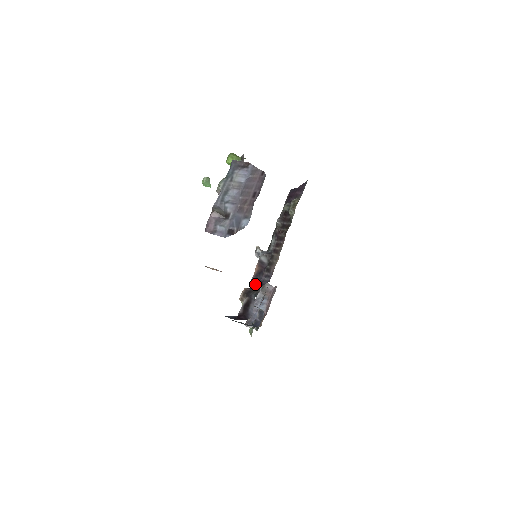
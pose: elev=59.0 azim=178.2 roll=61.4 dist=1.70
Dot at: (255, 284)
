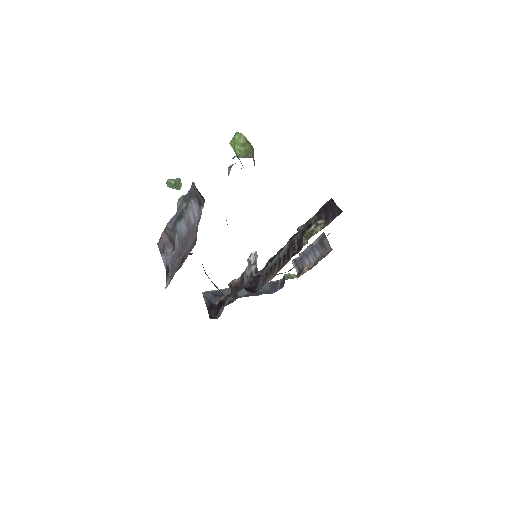
Dot at: occluded
